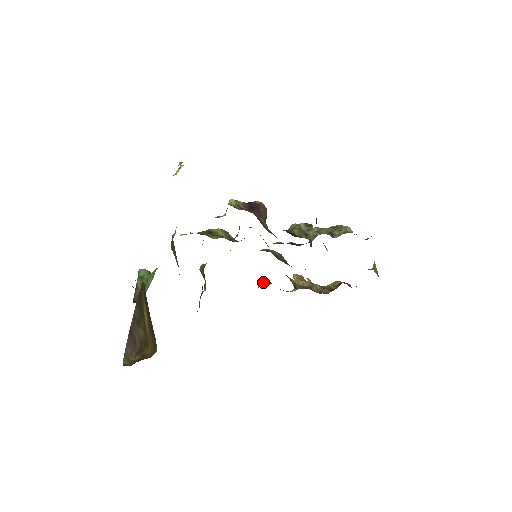
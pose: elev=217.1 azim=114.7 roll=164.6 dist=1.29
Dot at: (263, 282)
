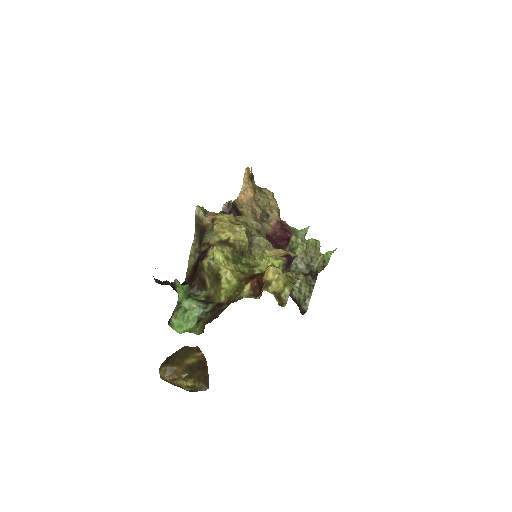
Dot at: (230, 208)
